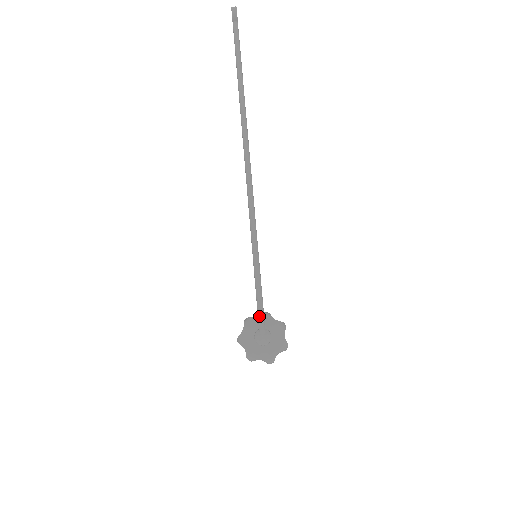
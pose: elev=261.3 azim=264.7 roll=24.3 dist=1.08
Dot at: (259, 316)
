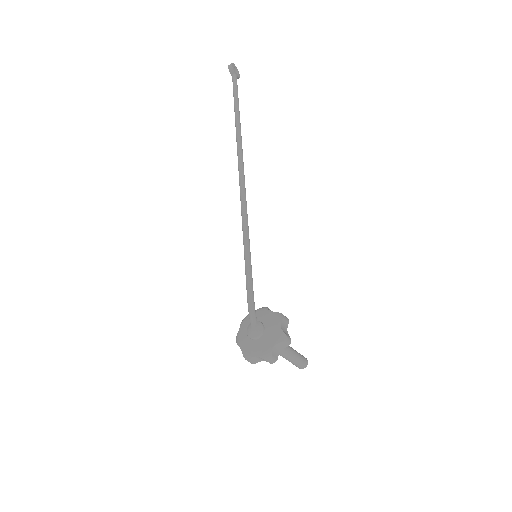
Dot at: (248, 307)
